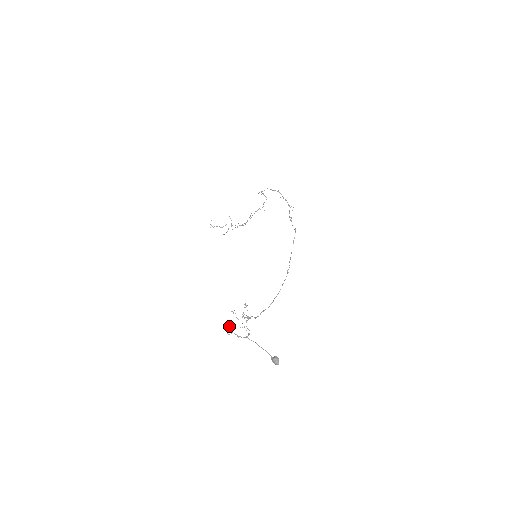
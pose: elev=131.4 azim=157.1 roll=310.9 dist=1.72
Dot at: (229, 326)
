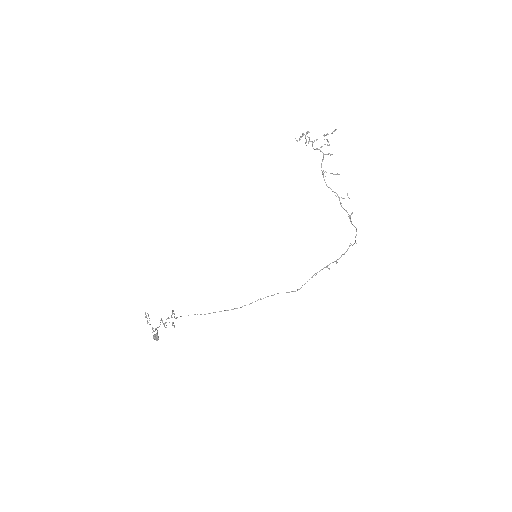
Dot at: (149, 320)
